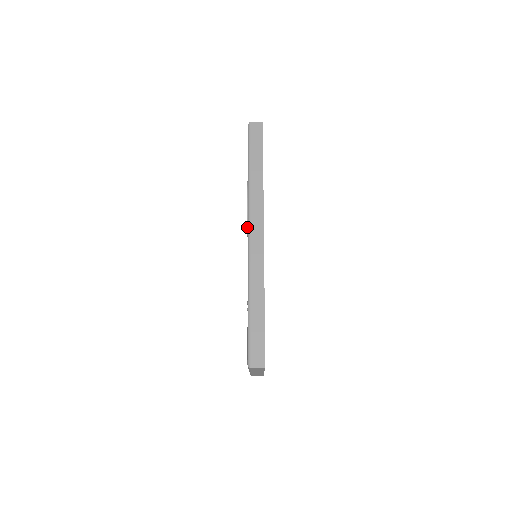
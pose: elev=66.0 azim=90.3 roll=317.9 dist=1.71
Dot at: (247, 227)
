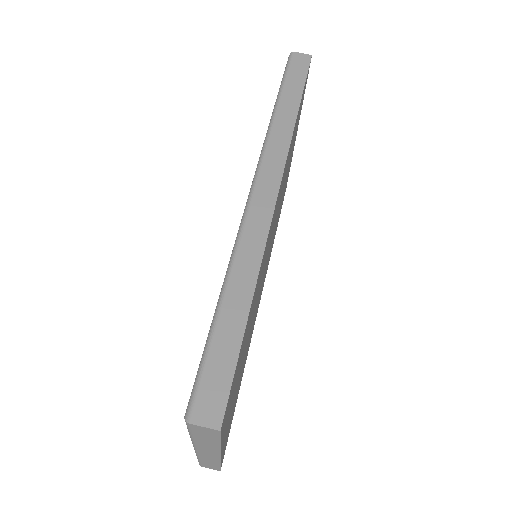
Dot at: occluded
